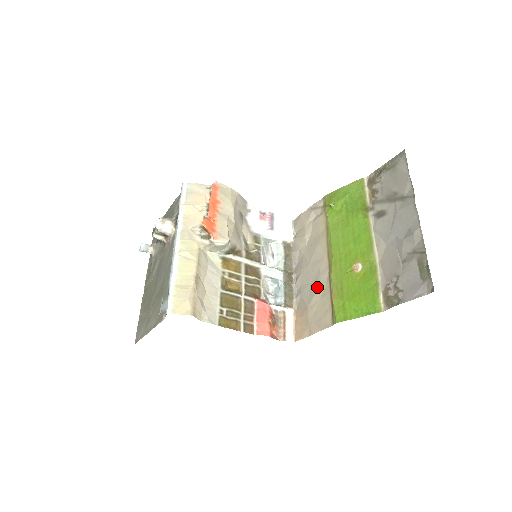
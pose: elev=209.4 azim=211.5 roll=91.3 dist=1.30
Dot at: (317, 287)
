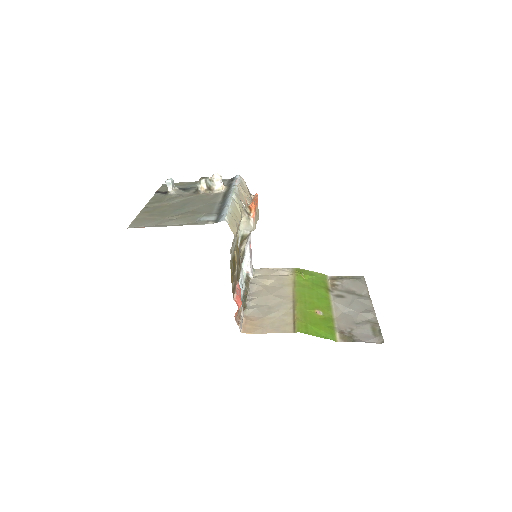
Dot at: (278, 309)
